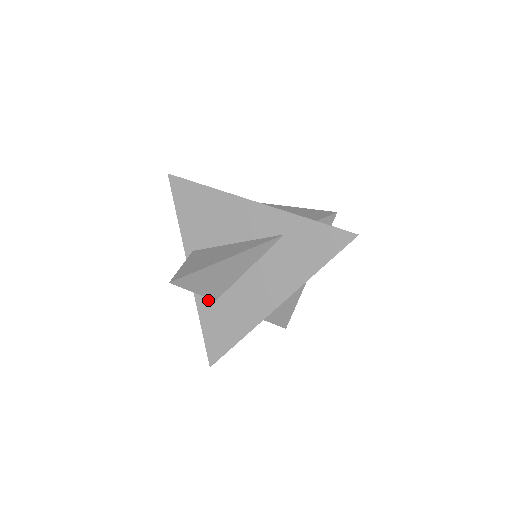
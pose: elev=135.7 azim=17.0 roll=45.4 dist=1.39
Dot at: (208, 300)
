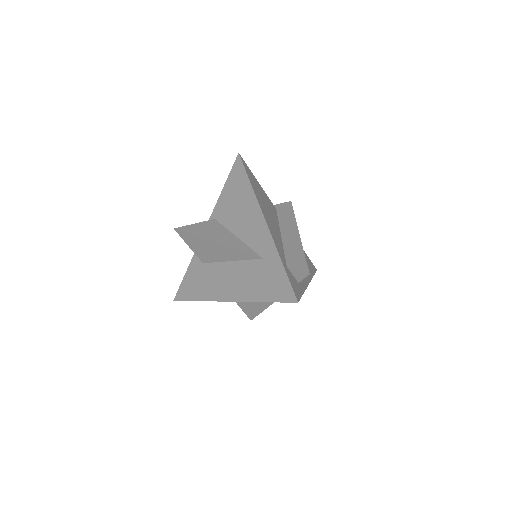
Dot at: occluded
